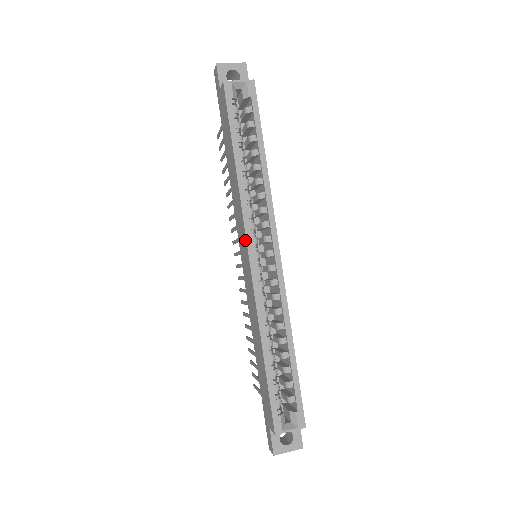
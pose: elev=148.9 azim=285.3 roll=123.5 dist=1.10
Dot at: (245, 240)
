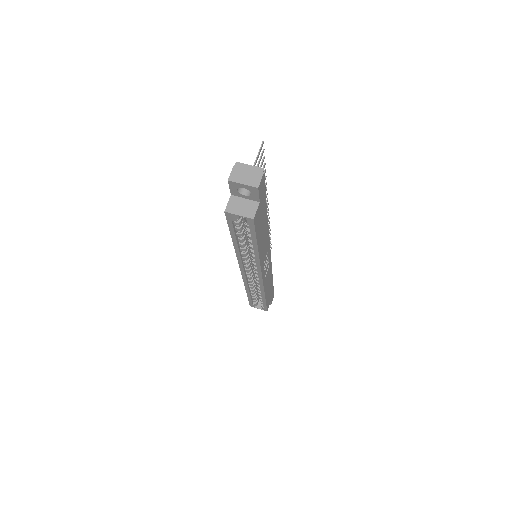
Dot at: occluded
